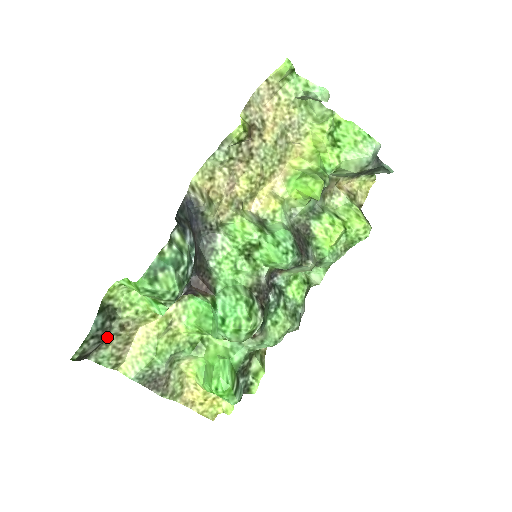
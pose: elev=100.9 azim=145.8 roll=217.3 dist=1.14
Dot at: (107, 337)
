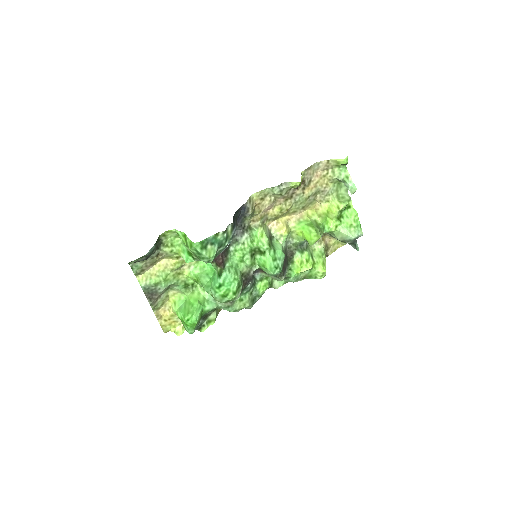
Dot at: occluded
